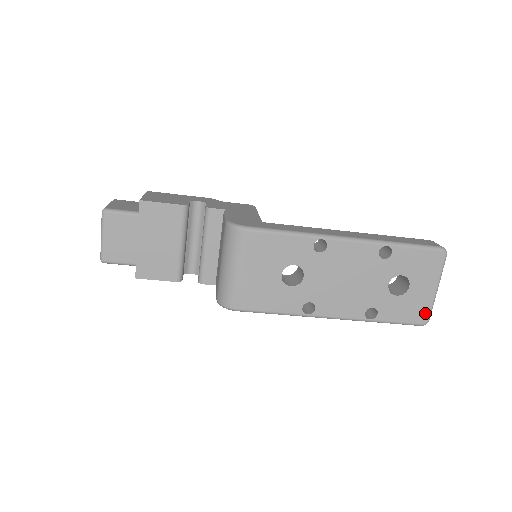
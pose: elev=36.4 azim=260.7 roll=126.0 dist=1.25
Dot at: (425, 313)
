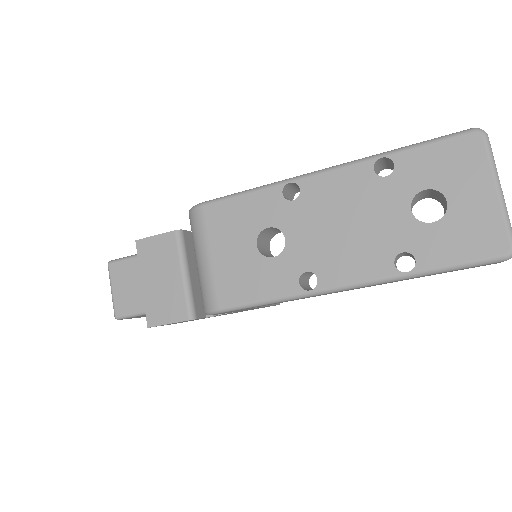
Dot at: (499, 235)
